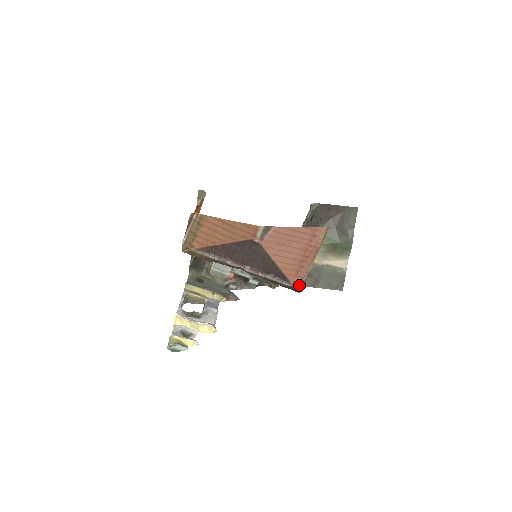
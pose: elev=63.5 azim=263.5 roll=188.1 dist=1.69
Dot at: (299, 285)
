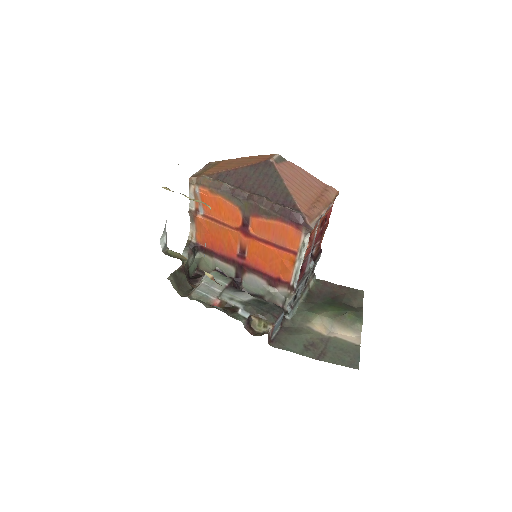
Dot at: (311, 221)
